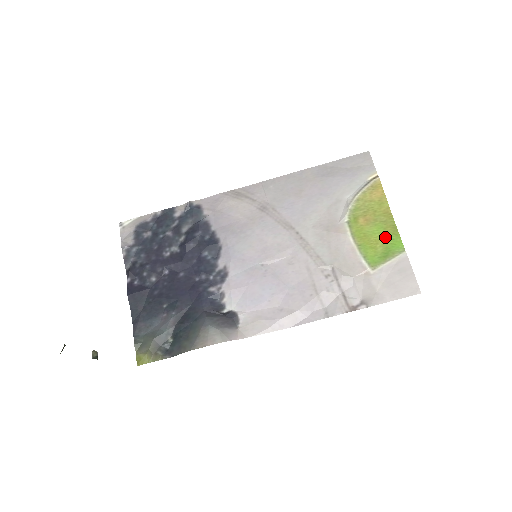
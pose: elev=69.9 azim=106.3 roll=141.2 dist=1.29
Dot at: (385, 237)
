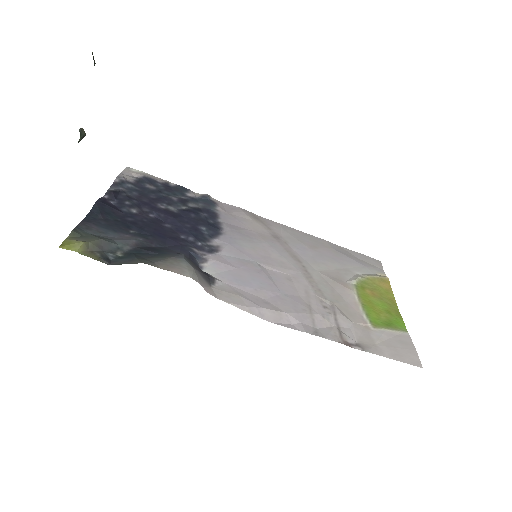
Dot at: (389, 313)
